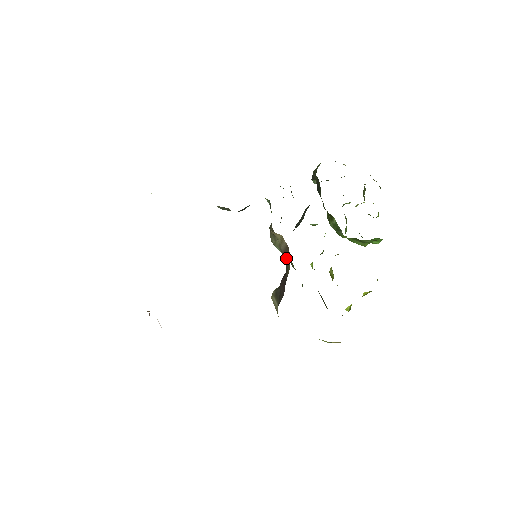
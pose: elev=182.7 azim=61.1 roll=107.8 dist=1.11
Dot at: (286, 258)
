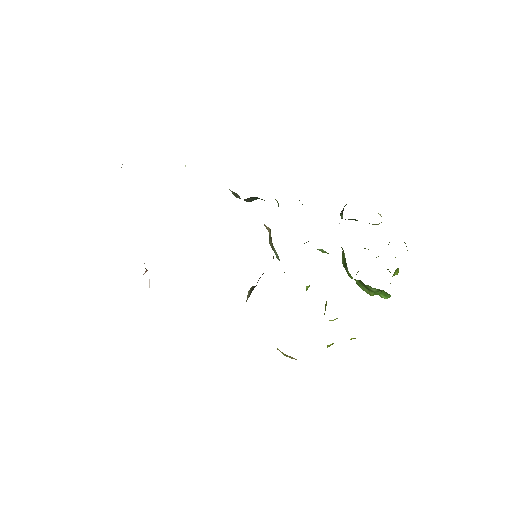
Dot at: (273, 258)
